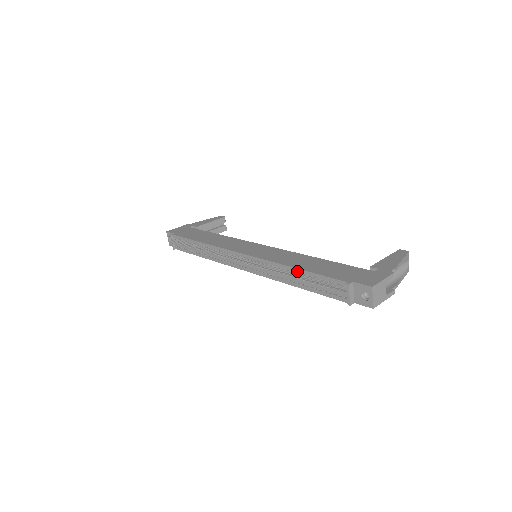
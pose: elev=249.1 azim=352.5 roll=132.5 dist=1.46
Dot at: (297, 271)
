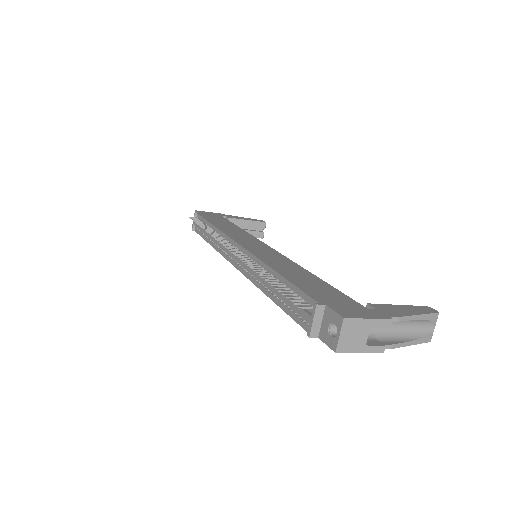
Dot at: (275, 275)
